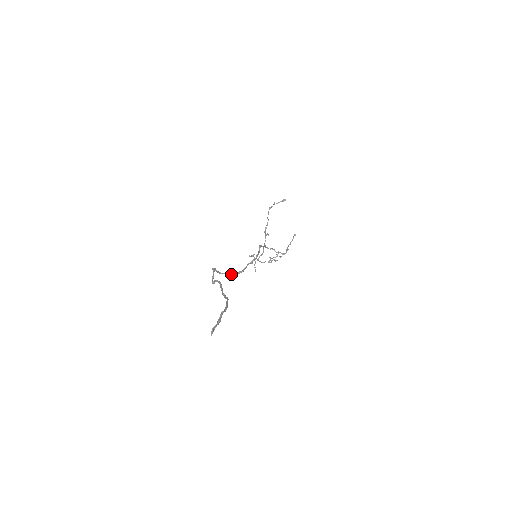
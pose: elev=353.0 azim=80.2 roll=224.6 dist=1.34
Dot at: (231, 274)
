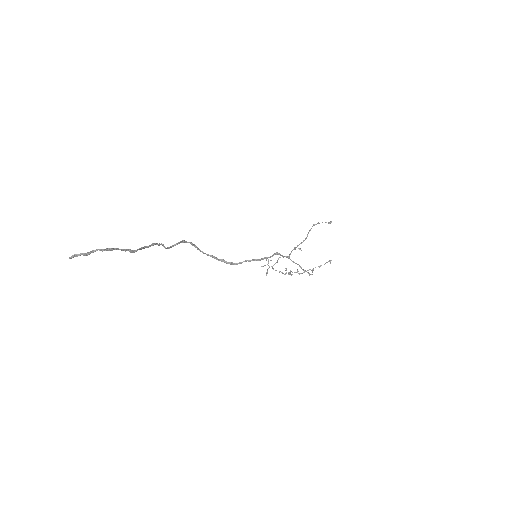
Dot at: (219, 260)
